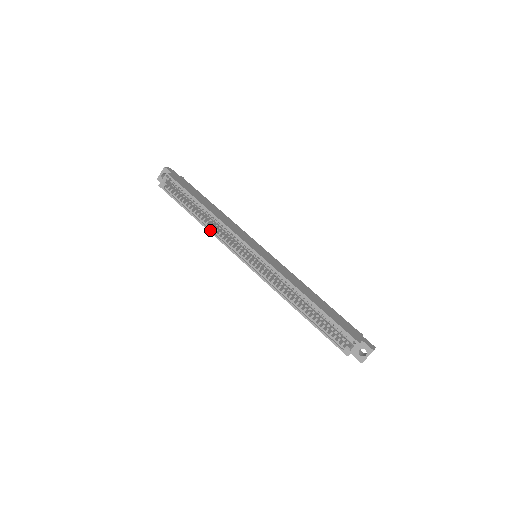
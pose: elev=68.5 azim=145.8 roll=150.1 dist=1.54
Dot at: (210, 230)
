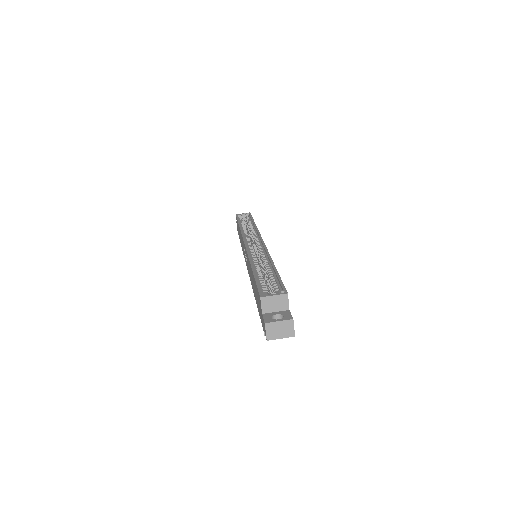
Dot at: occluded
